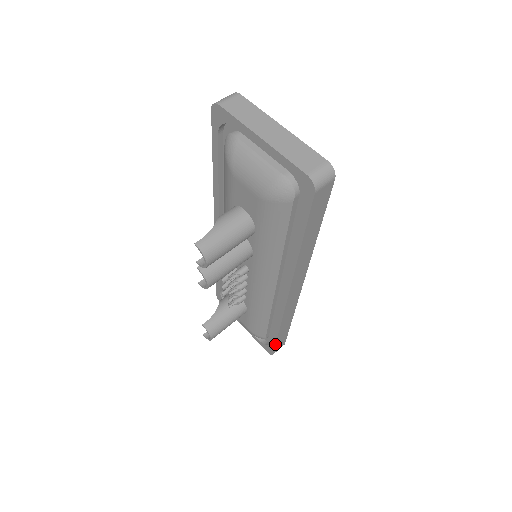
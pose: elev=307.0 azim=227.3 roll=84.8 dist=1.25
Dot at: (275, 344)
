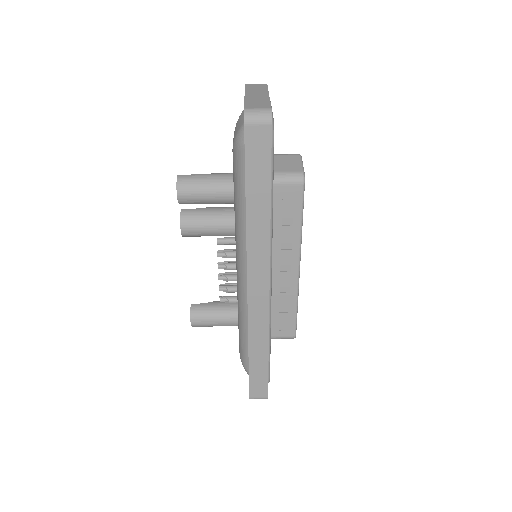
Dot at: (249, 376)
